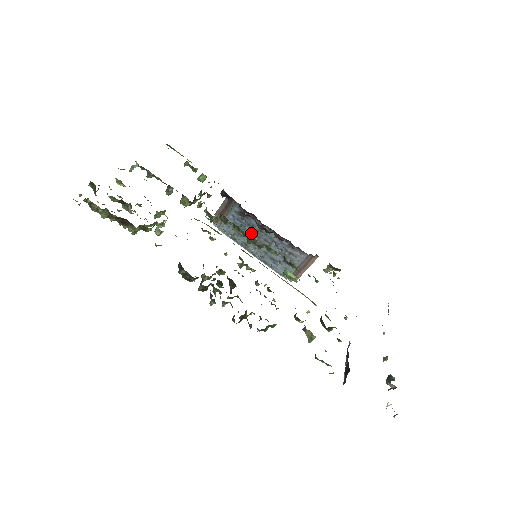
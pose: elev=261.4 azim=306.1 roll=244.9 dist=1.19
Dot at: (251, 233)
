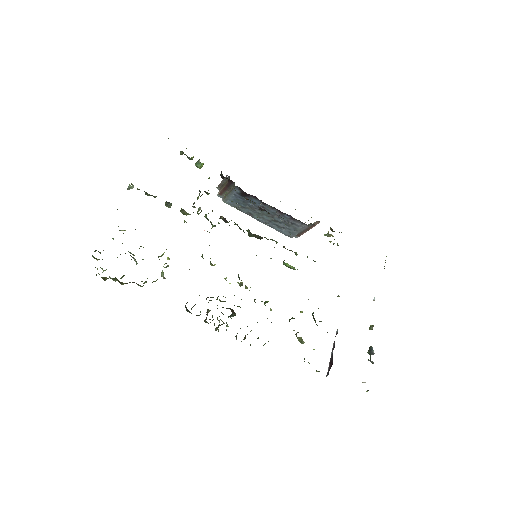
Dot at: (254, 207)
